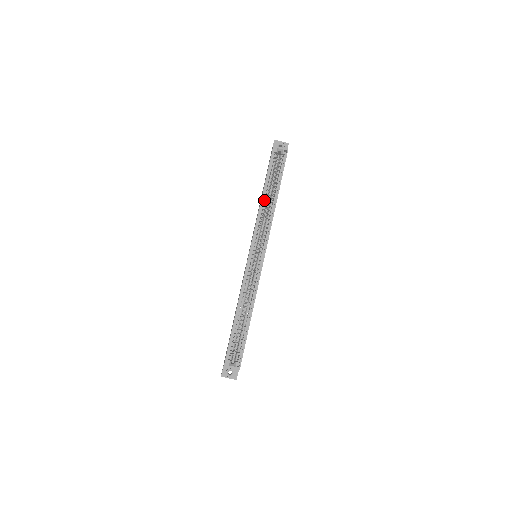
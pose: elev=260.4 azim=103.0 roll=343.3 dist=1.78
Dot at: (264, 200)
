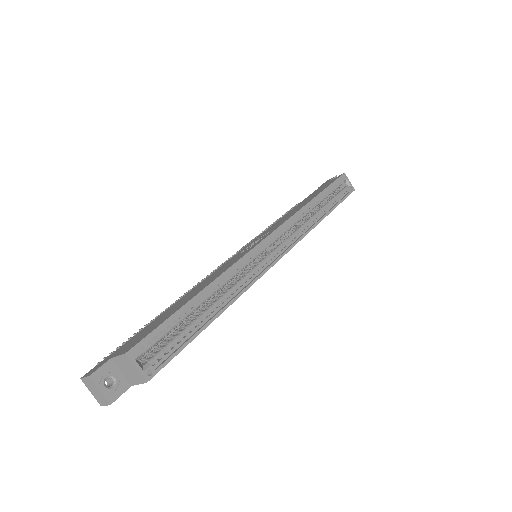
Dot at: (311, 206)
